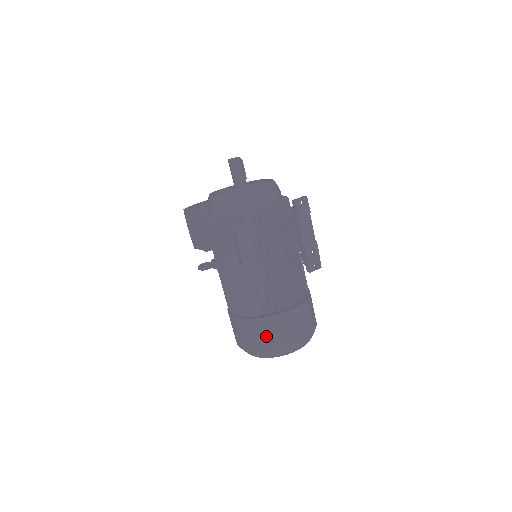
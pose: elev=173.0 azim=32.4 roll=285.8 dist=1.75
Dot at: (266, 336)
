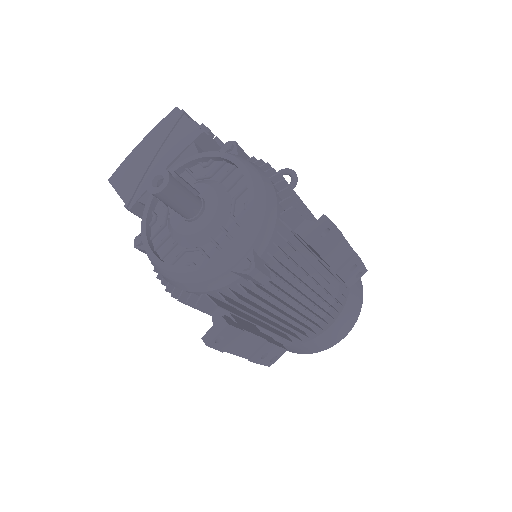
Dot at: (296, 350)
